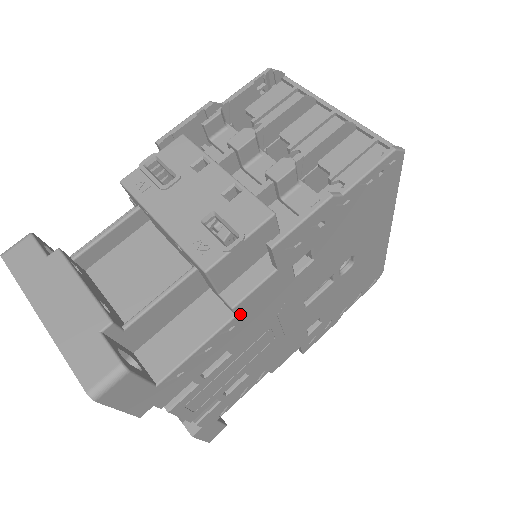
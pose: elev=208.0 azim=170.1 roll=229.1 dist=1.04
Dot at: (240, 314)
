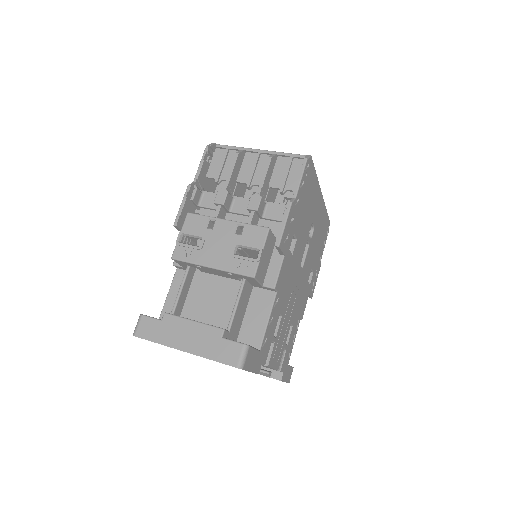
Dot at: (278, 290)
